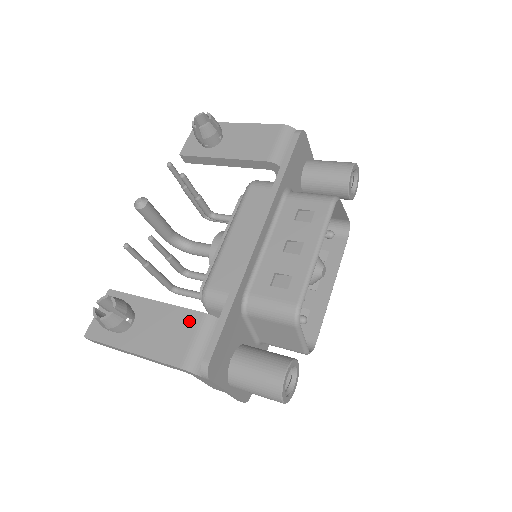
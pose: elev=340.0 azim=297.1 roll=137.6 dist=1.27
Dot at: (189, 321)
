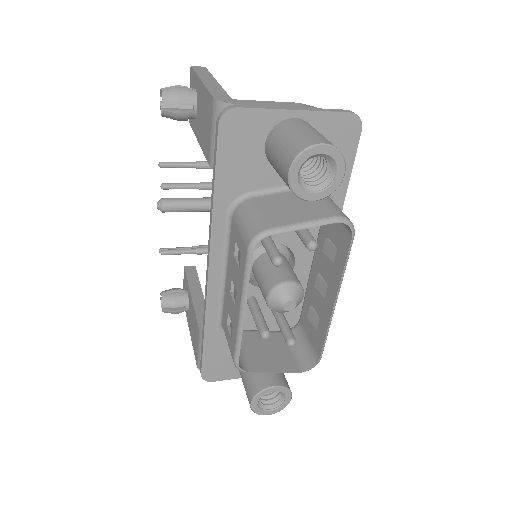
Dot at: (197, 330)
